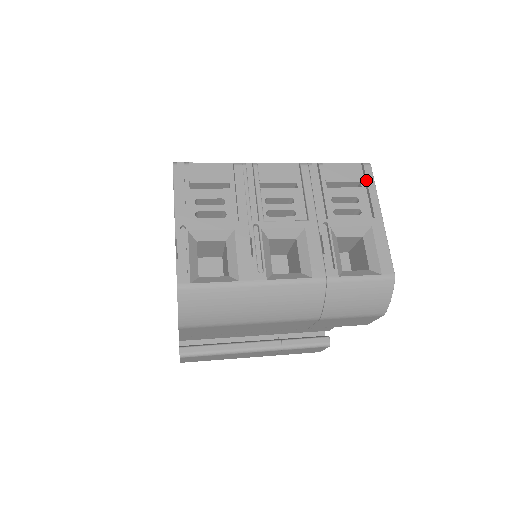
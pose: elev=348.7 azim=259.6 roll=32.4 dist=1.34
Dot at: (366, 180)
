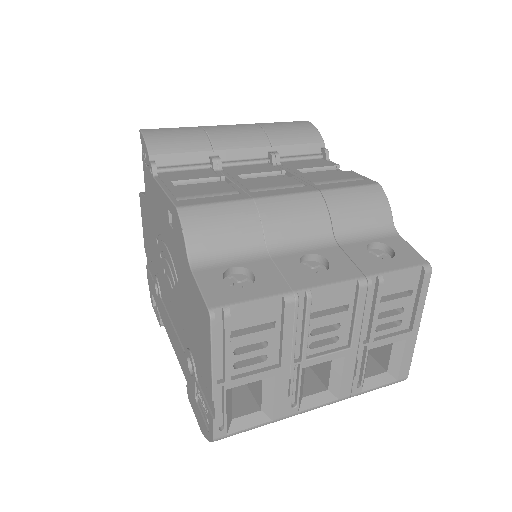
Dot at: (420, 290)
